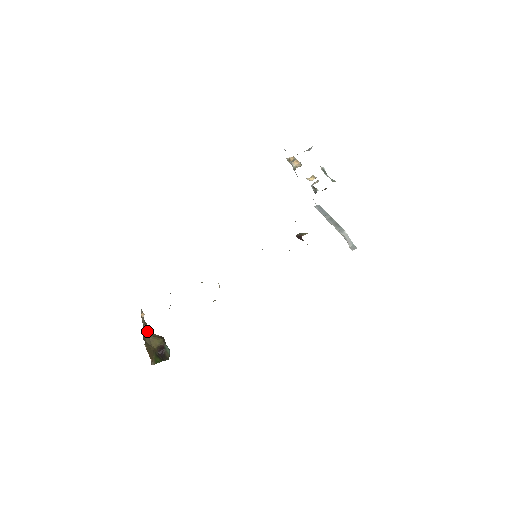
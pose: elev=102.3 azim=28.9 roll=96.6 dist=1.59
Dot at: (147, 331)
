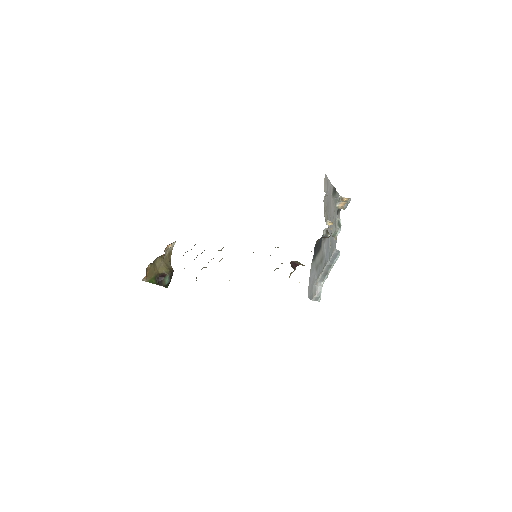
Dot at: (166, 258)
